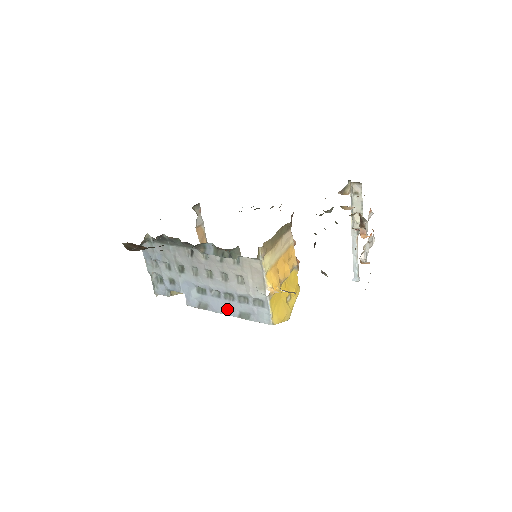
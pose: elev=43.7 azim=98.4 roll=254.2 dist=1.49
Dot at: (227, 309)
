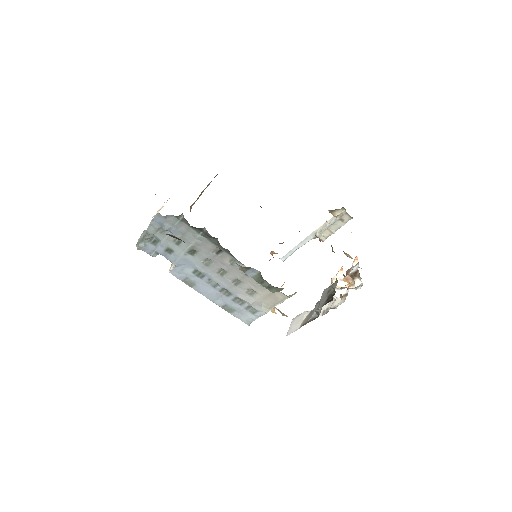
Dot at: (215, 297)
